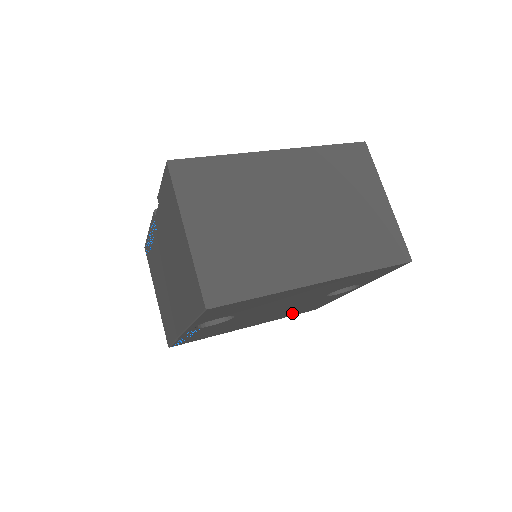
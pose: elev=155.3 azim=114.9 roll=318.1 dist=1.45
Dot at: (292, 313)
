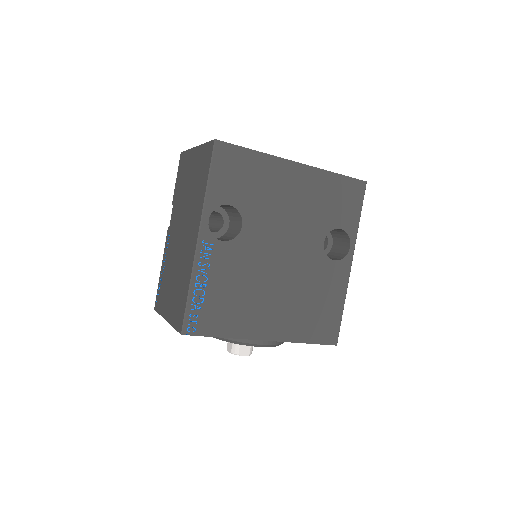
Dot at: (308, 322)
